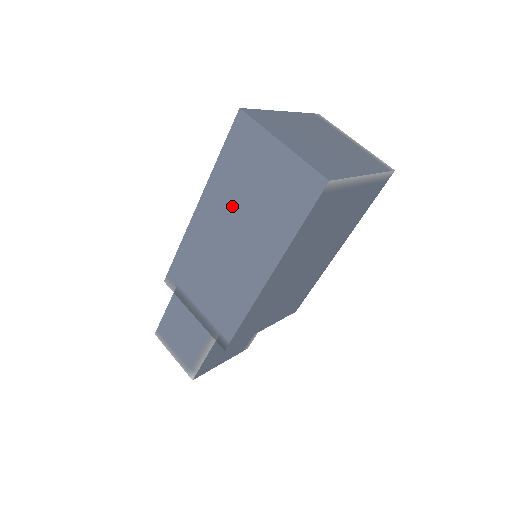
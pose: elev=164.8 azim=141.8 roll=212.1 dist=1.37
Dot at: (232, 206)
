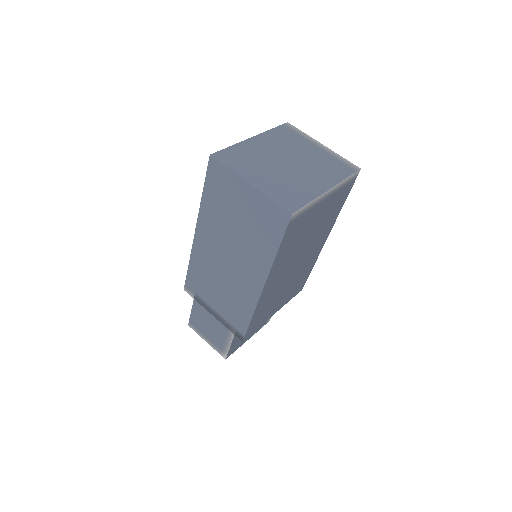
Dot at: (222, 232)
